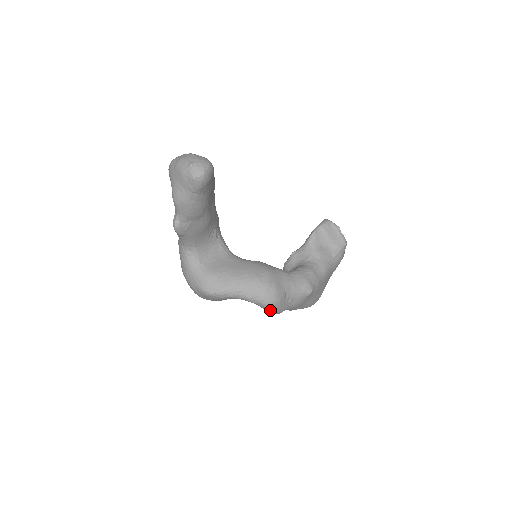
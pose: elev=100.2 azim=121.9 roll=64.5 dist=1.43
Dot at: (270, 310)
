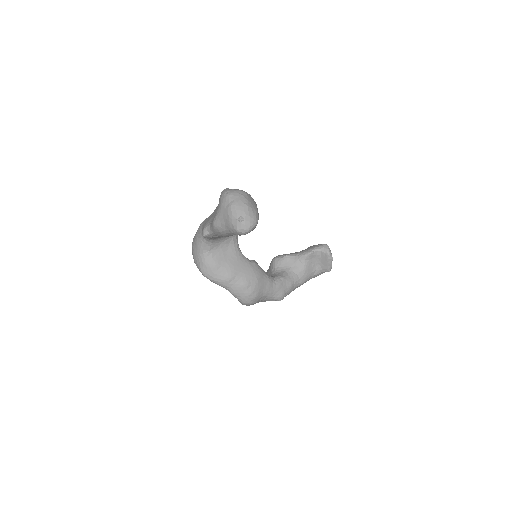
Dot at: (243, 304)
